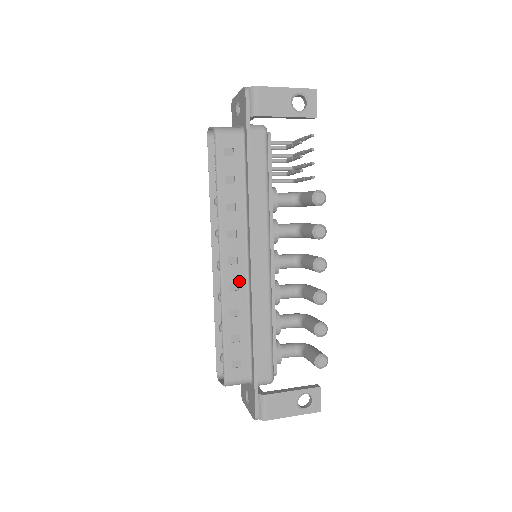
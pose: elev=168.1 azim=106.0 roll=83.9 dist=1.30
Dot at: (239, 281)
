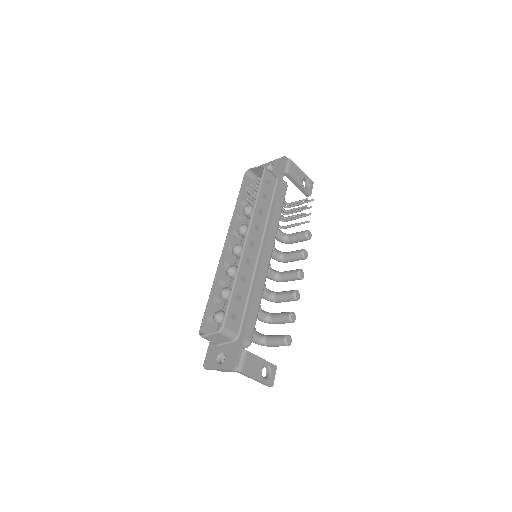
Dot at: (252, 260)
